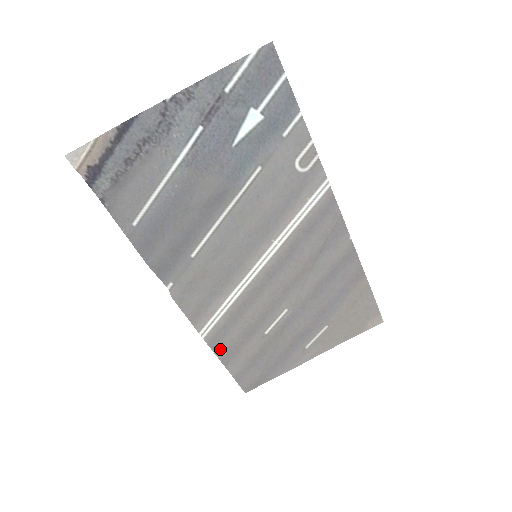
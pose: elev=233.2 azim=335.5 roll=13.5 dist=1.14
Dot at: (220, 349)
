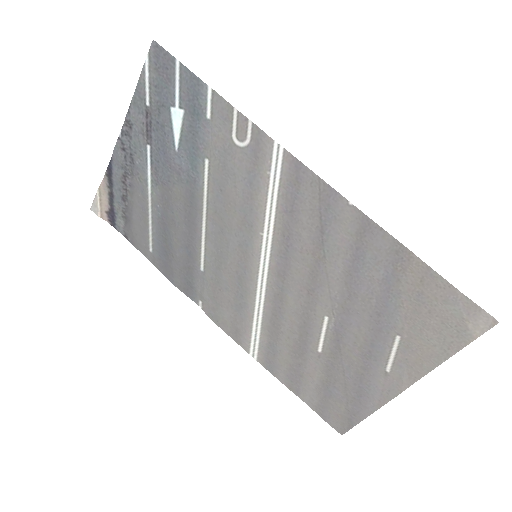
Dot at: (280, 373)
